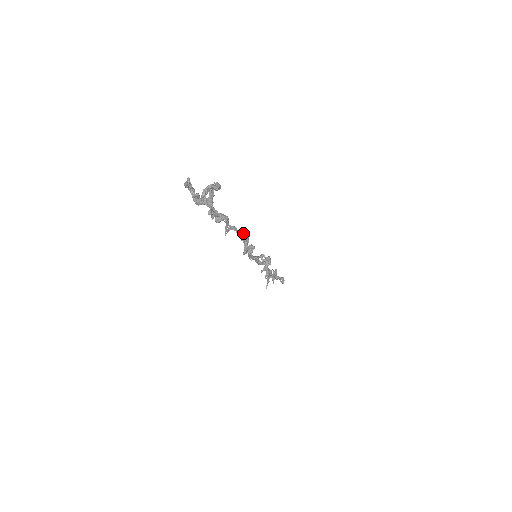
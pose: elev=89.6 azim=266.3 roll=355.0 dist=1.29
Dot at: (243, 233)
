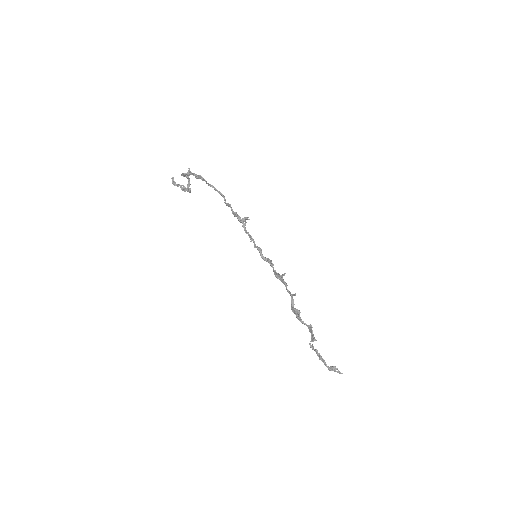
Dot at: (218, 191)
